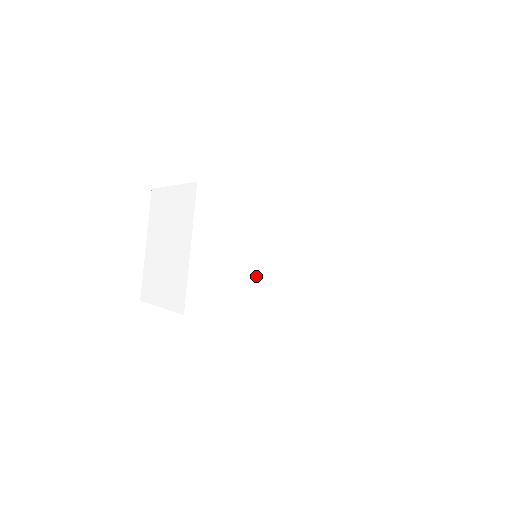
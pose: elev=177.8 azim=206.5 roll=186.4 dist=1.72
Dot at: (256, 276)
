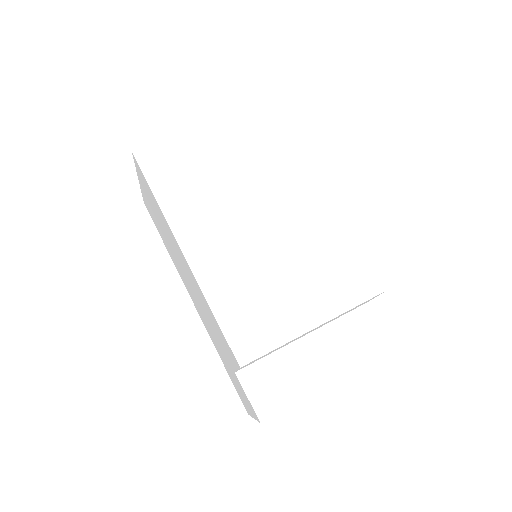
Dot at: (220, 209)
